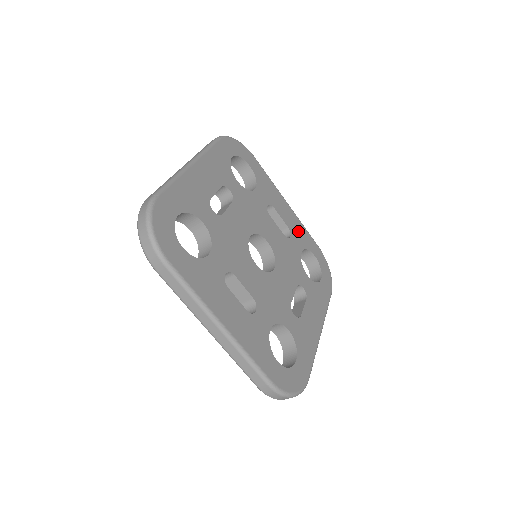
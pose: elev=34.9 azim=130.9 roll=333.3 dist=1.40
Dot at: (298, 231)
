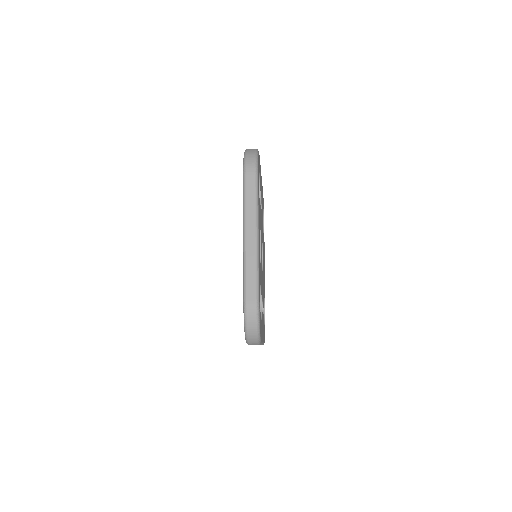
Dot at: occluded
